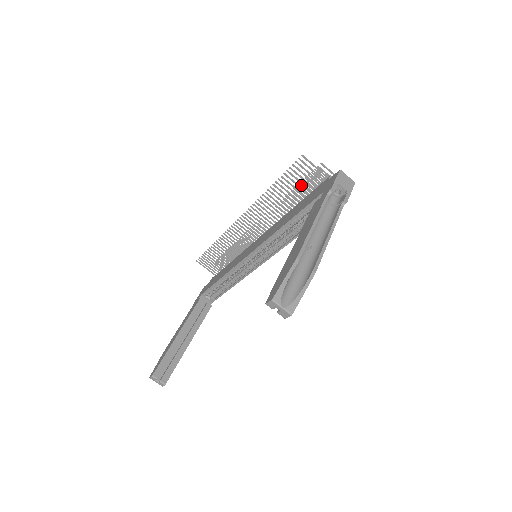
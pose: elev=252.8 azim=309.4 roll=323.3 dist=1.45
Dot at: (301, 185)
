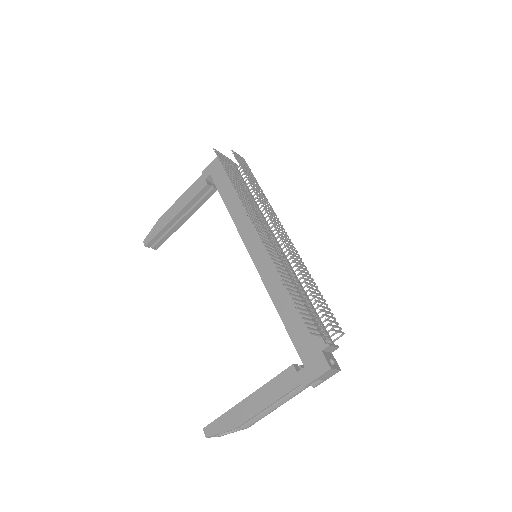
Dot at: (313, 296)
